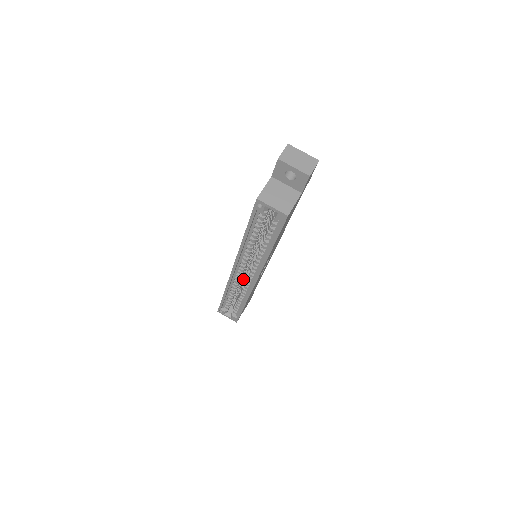
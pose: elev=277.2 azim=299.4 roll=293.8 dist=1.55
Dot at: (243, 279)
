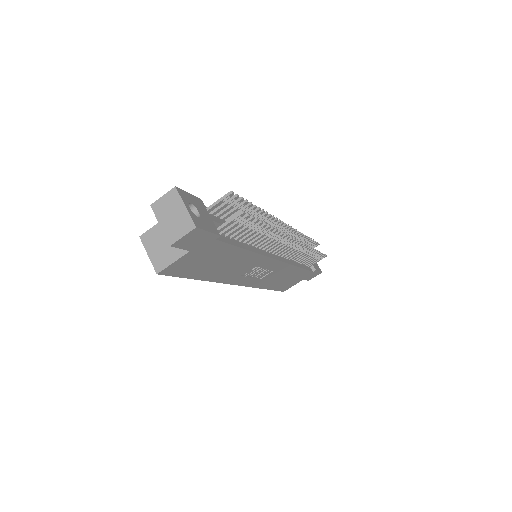
Dot at: occluded
